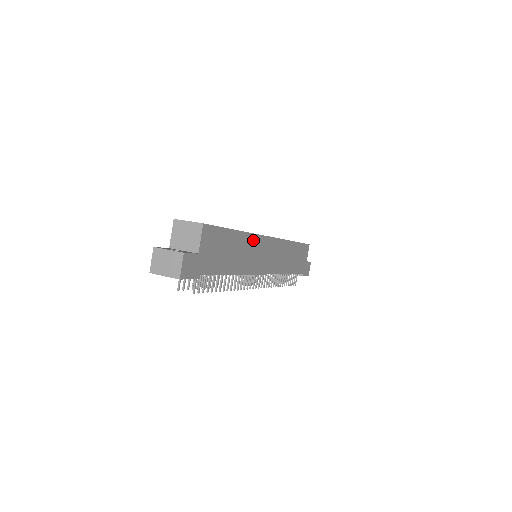
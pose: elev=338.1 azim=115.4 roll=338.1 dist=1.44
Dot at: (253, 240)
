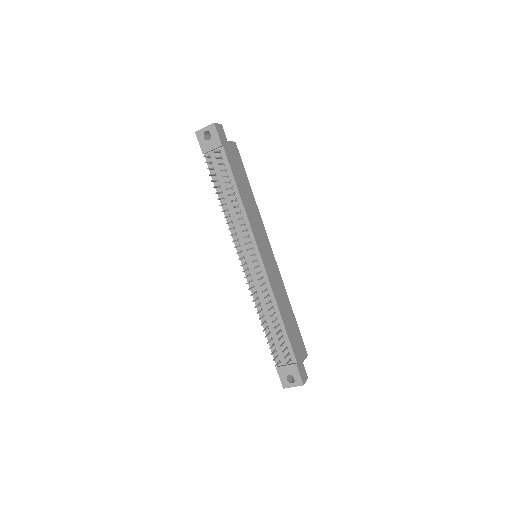
Dot at: (259, 217)
